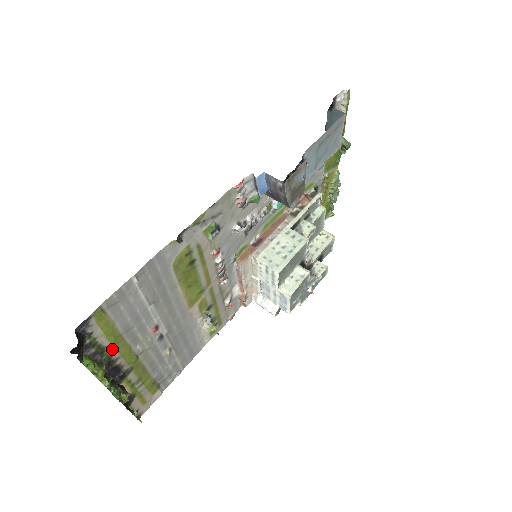
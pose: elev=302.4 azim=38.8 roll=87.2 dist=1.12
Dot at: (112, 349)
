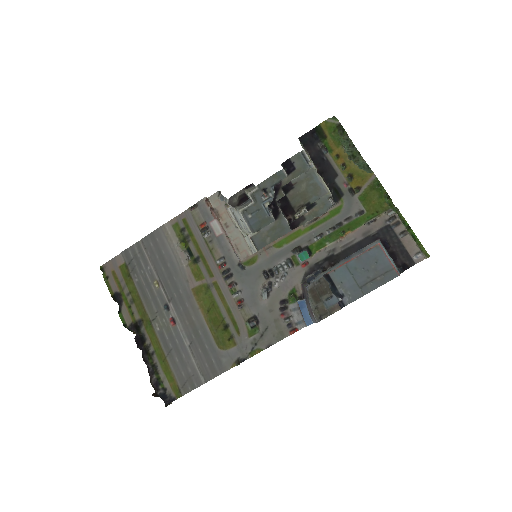
Dot at: (156, 358)
